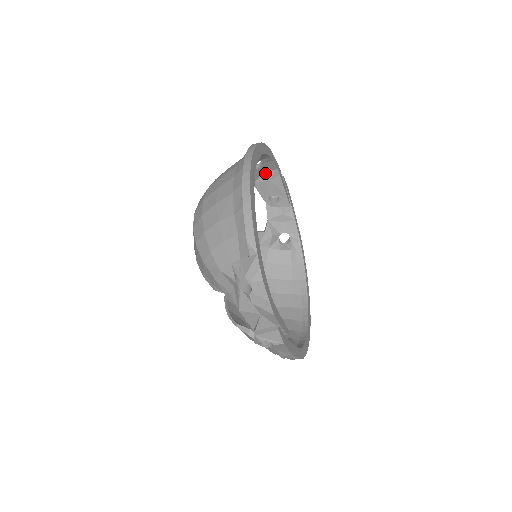
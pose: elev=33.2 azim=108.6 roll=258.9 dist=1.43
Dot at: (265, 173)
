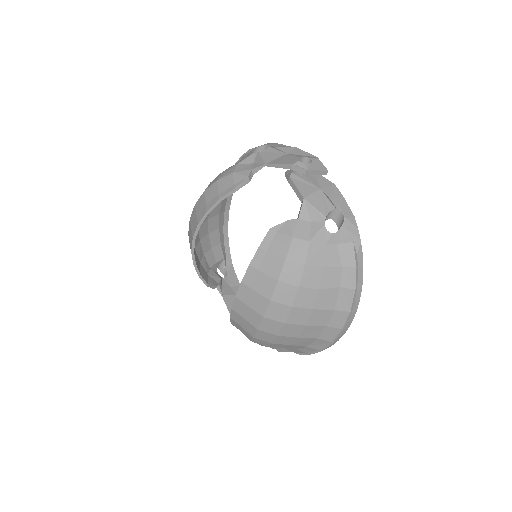
Dot at: (323, 203)
